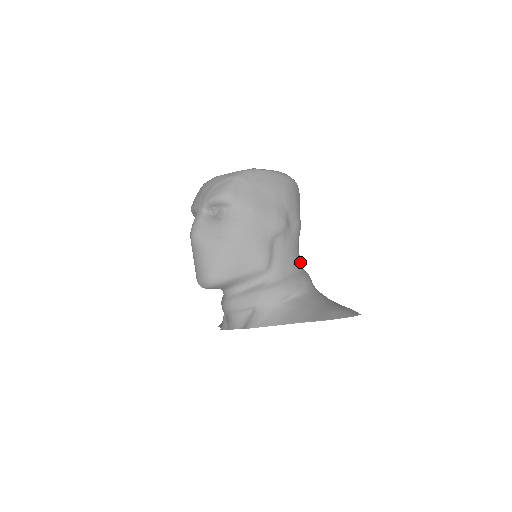
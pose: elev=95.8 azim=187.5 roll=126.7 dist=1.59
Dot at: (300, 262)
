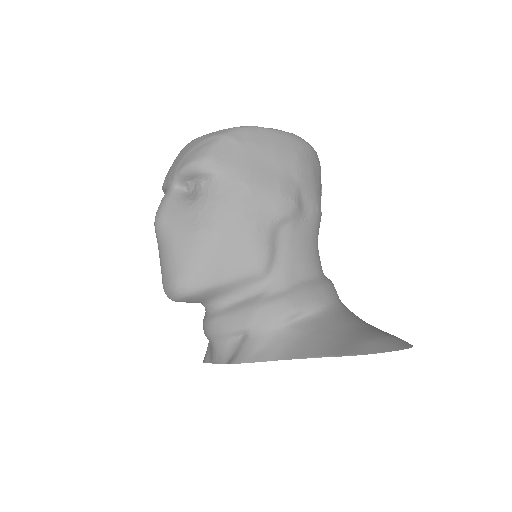
Dot at: (319, 264)
